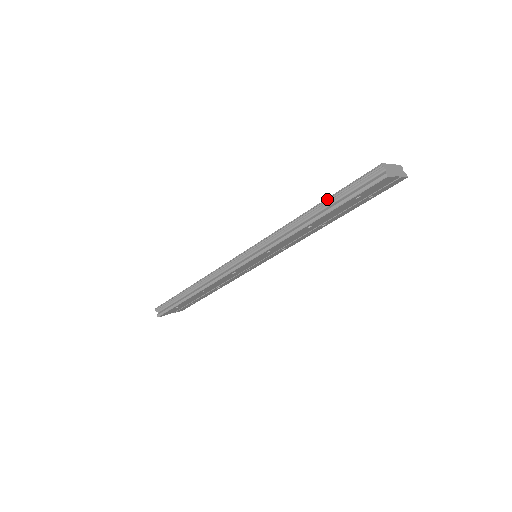
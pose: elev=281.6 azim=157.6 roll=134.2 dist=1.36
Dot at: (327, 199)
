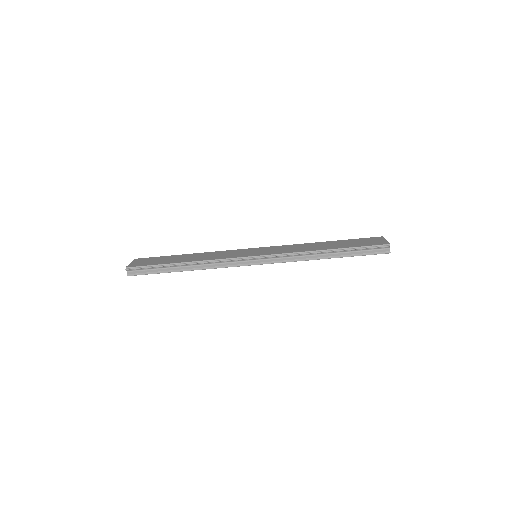
Dot at: (345, 249)
